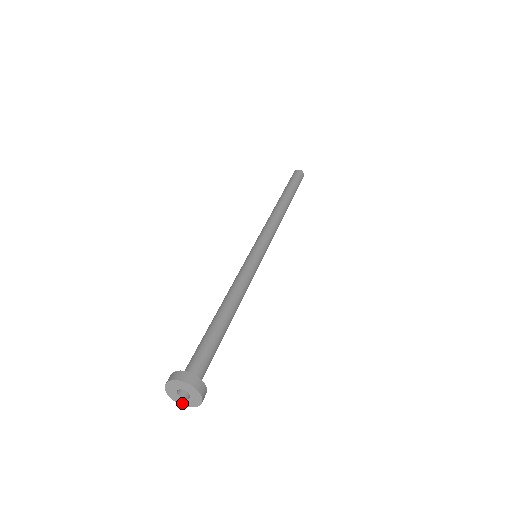
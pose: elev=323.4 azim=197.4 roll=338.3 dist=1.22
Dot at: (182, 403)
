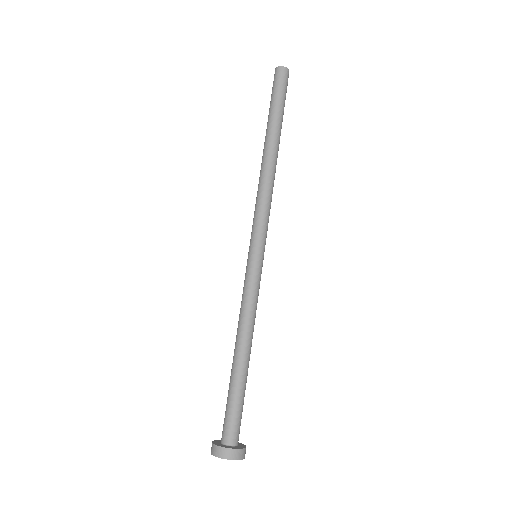
Dot at: occluded
